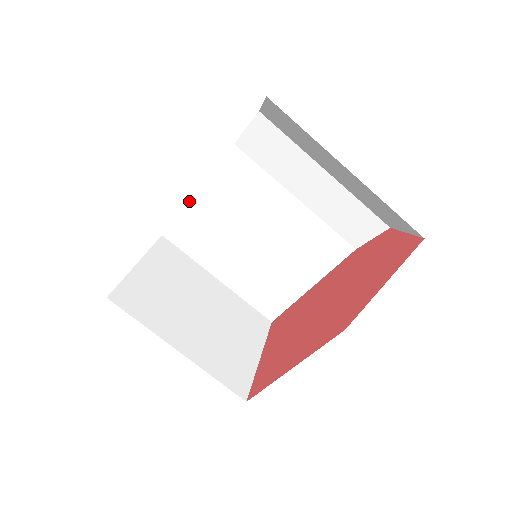
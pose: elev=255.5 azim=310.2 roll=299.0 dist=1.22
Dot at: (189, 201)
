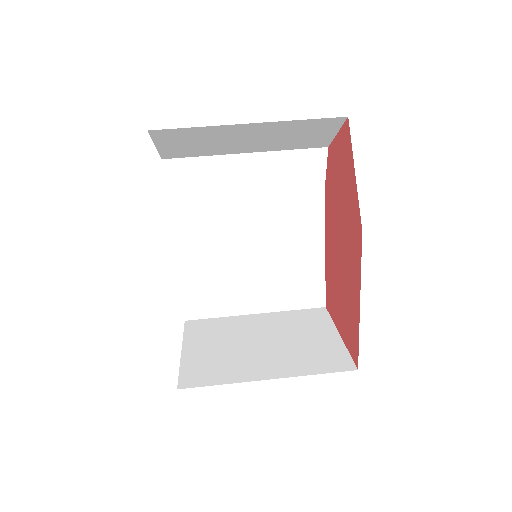
Dot at: (179, 275)
